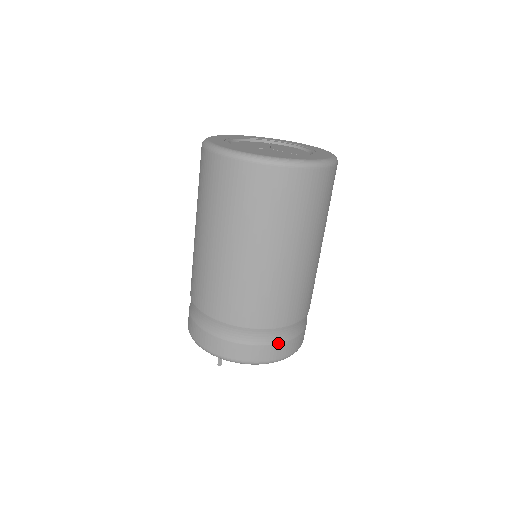
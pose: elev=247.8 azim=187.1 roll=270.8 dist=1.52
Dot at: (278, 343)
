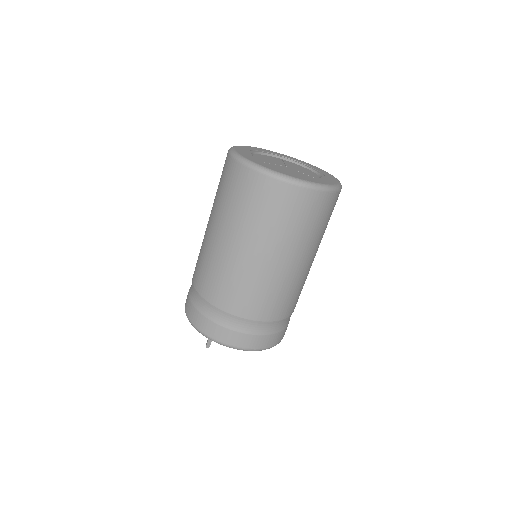
Dot at: (268, 334)
